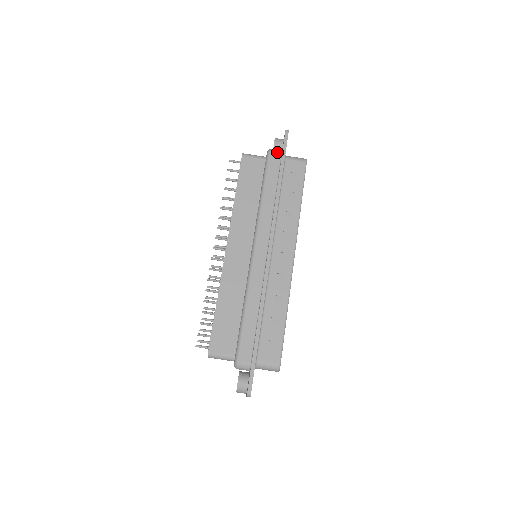
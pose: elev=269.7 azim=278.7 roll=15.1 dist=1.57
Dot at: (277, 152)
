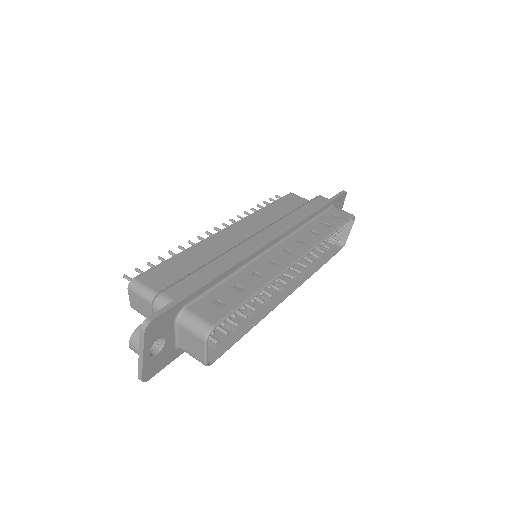
Dot at: (327, 198)
